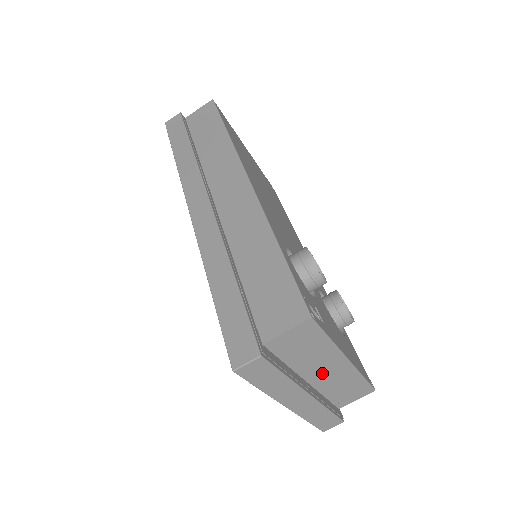
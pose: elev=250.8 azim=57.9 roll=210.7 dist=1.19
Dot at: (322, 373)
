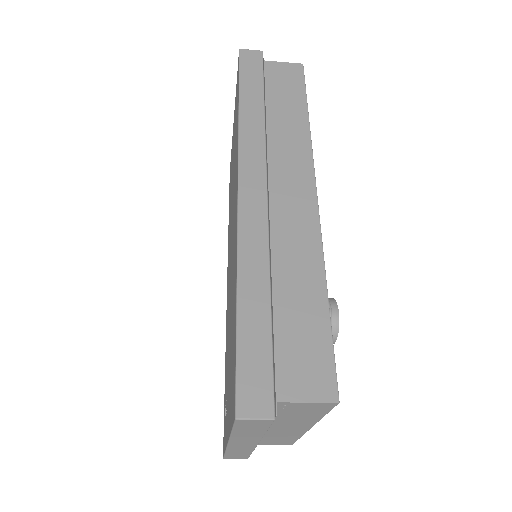
Dot at: (280, 427)
